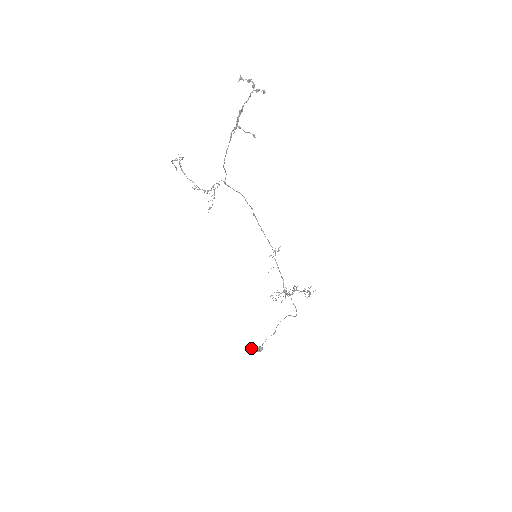
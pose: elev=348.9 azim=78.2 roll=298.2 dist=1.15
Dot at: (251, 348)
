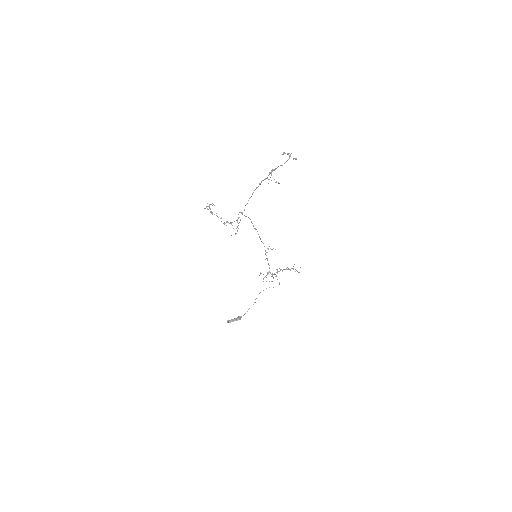
Dot at: (232, 320)
